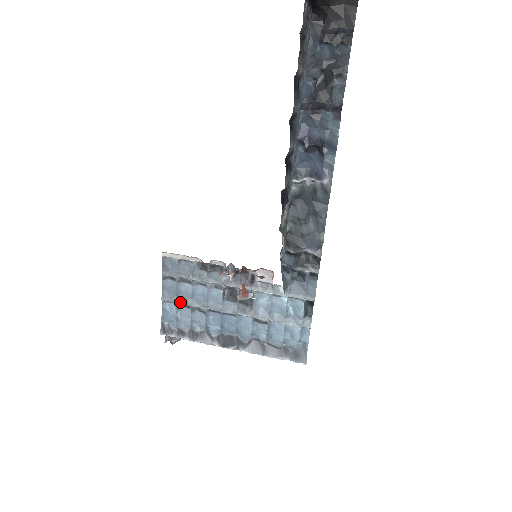
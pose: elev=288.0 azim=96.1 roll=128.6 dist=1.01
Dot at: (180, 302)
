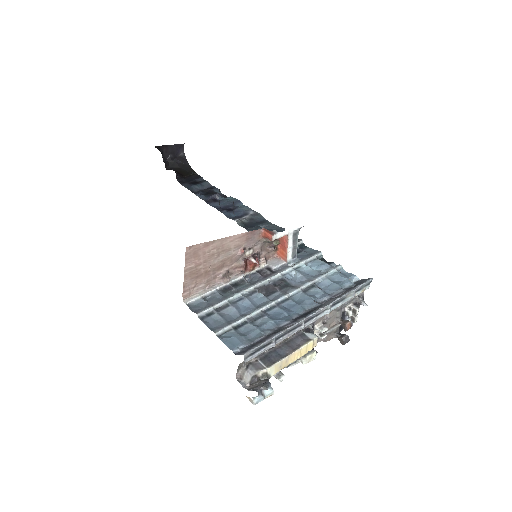
Dot at: (234, 322)
